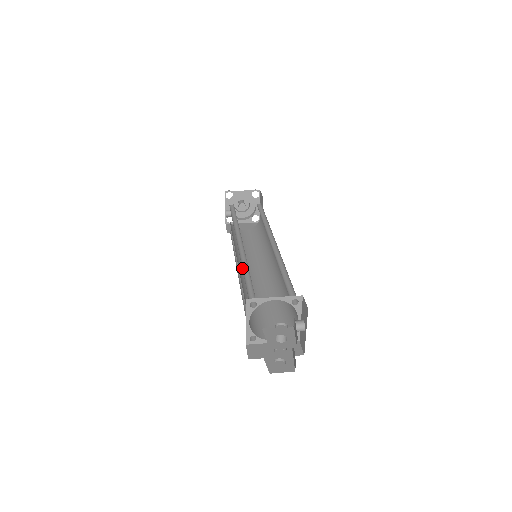
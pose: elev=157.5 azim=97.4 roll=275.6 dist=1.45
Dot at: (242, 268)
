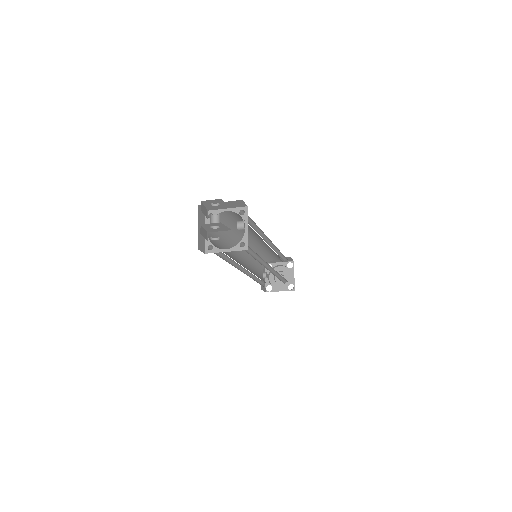
Dot at: occluded
